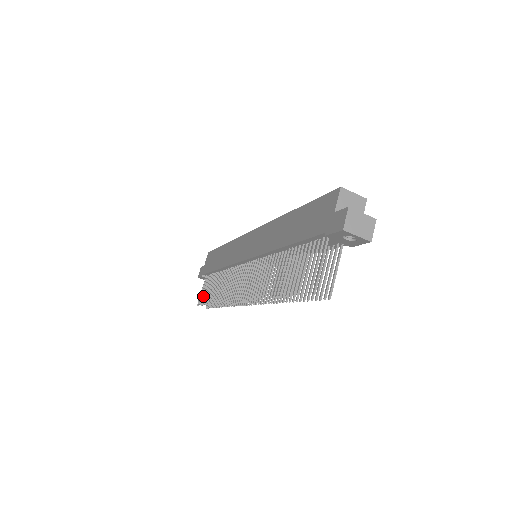
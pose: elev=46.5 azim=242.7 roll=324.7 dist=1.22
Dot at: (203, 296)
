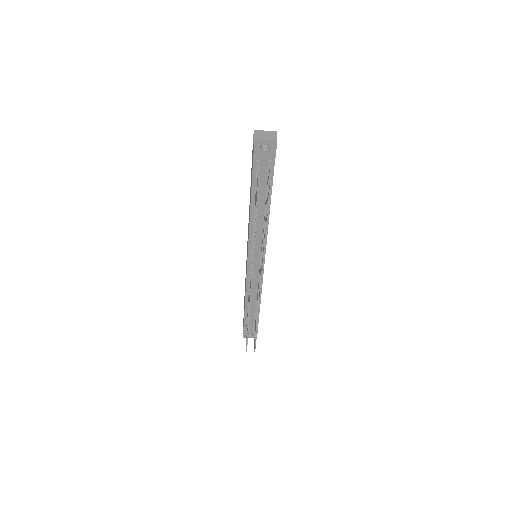
Dot at: (246, 337)
